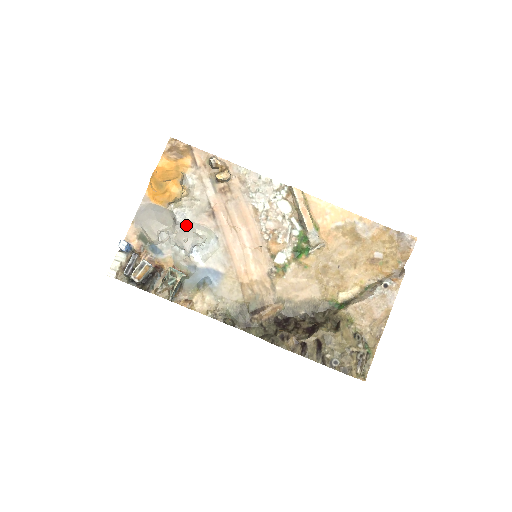
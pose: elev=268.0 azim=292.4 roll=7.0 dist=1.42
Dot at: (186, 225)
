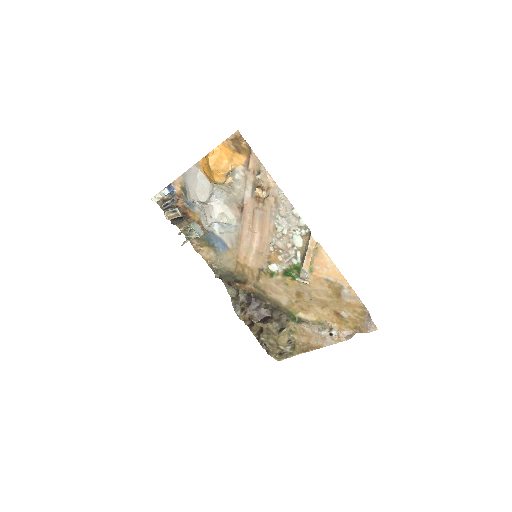
Dot at: (218, 204)
